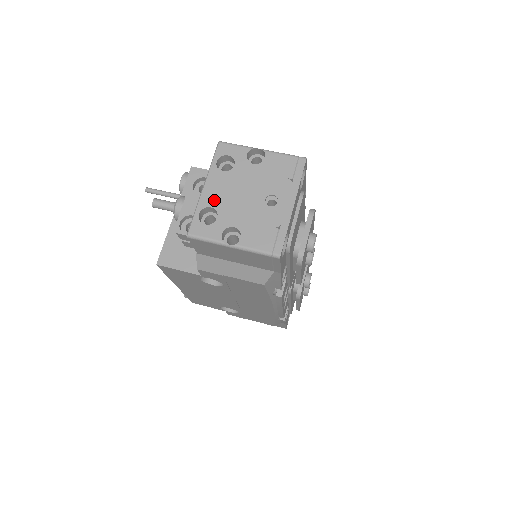
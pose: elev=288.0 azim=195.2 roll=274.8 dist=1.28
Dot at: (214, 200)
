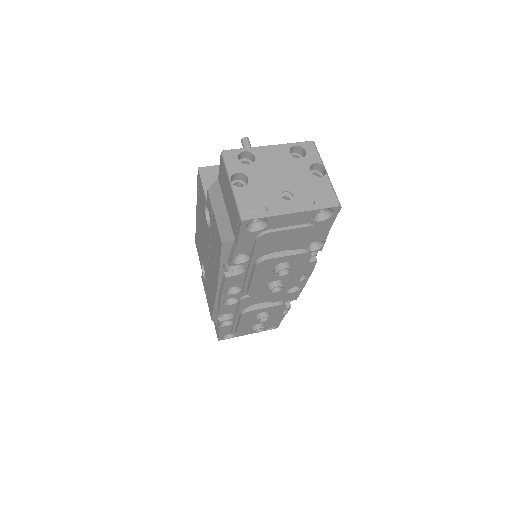
Dot at: (262, 156)
